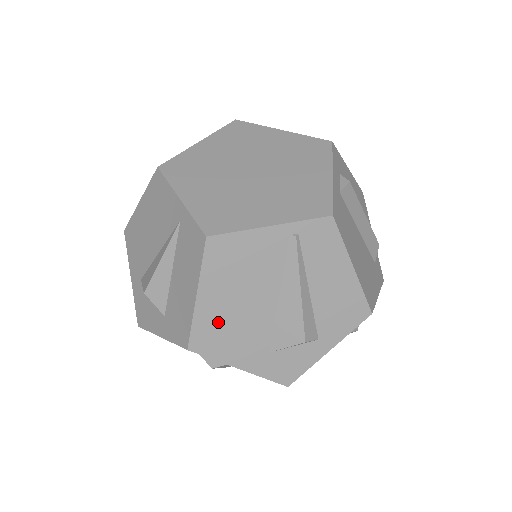
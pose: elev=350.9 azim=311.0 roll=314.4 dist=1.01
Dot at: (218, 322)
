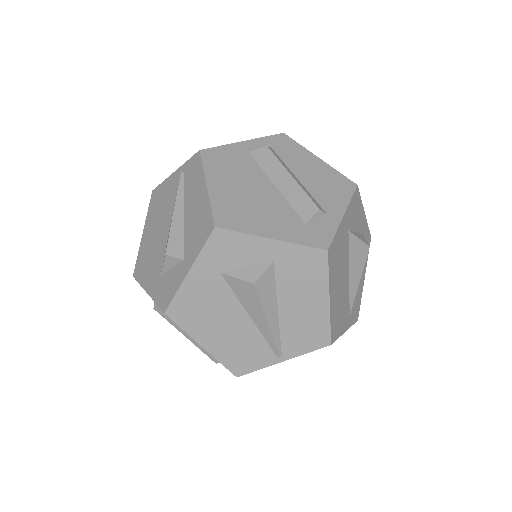
Dot at: (146, 252)
